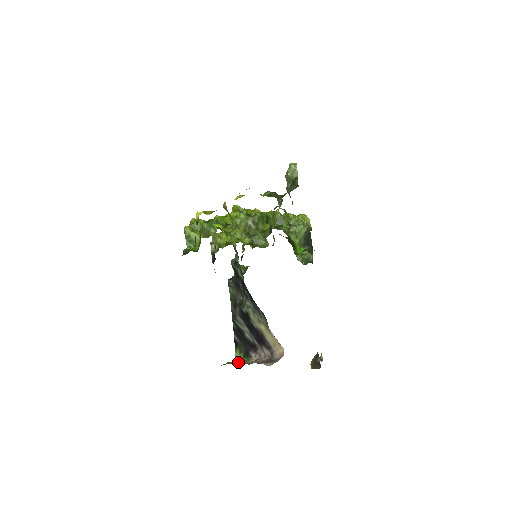
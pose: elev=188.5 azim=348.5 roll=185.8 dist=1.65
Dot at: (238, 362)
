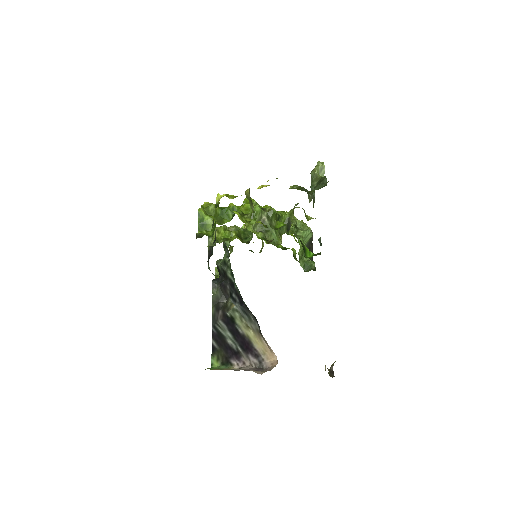
Dot at: (218, 369)
